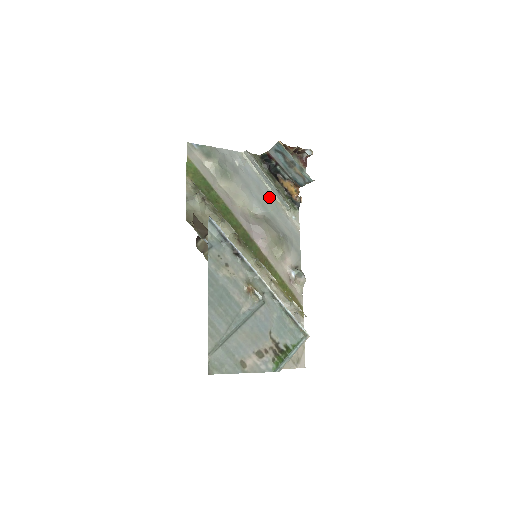
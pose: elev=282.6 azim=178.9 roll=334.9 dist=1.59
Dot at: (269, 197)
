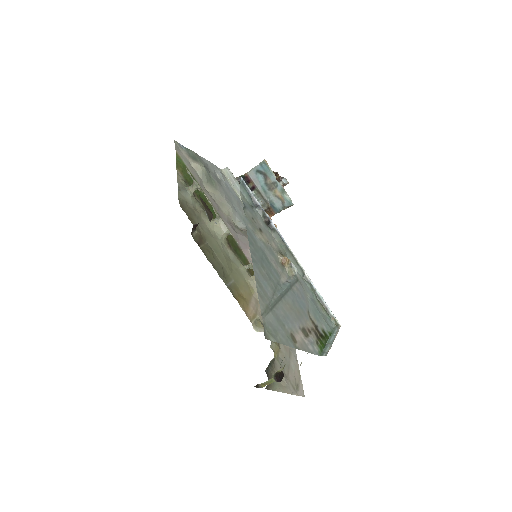
Dot at: occluded
